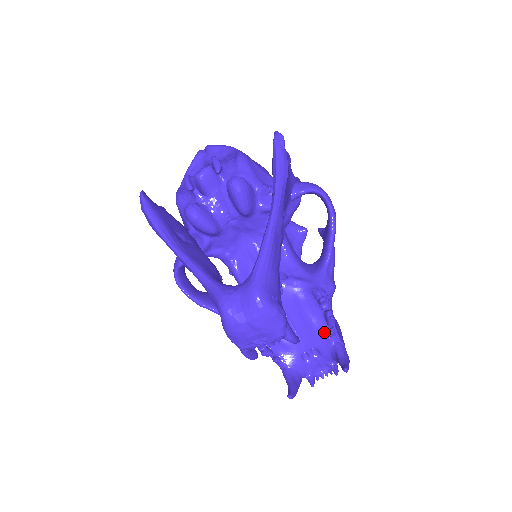
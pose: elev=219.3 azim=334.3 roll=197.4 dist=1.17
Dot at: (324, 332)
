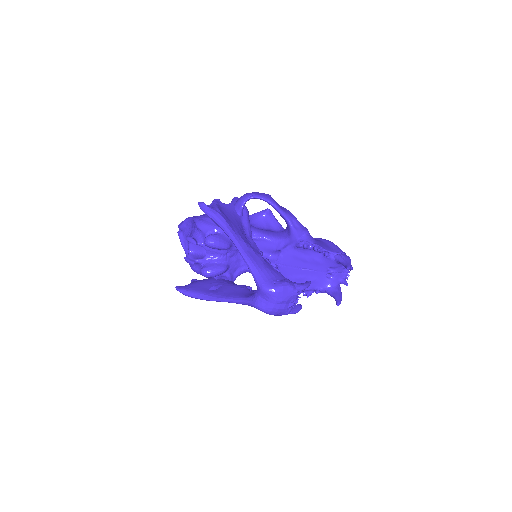
Dot at: (324, 258)
